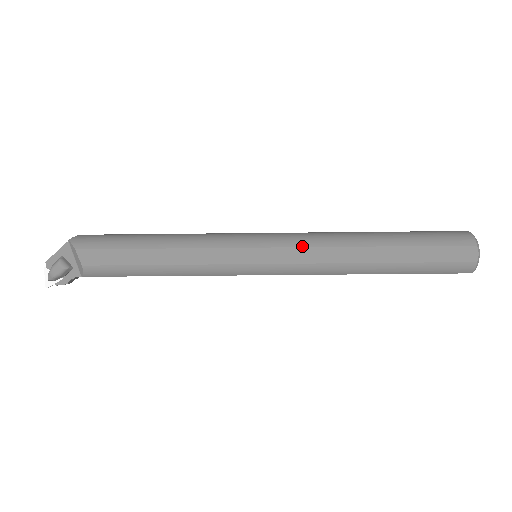
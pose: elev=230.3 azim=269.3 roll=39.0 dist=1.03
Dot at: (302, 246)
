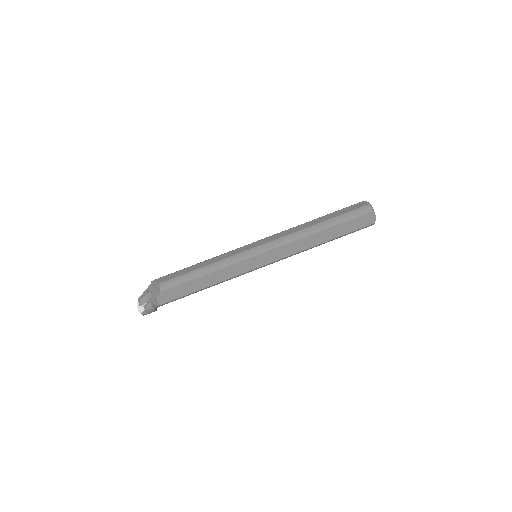
Dot at: (275, 234)
